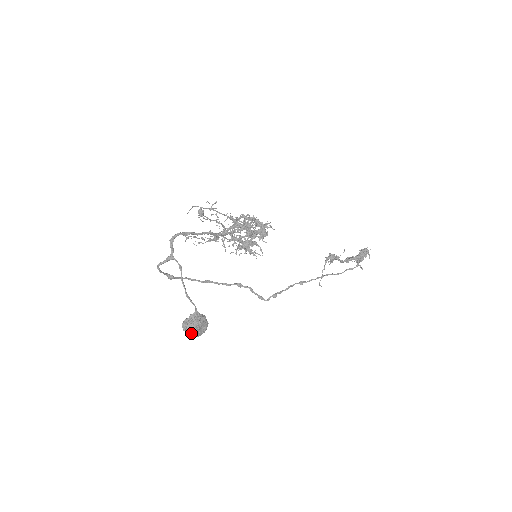
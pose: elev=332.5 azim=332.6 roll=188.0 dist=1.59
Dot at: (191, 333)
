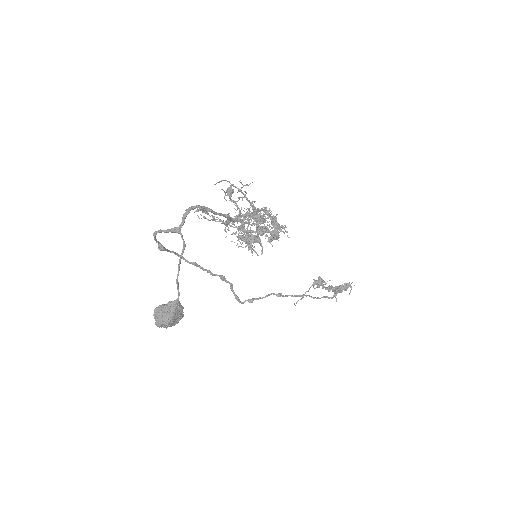
Dot at: (163, 323)
